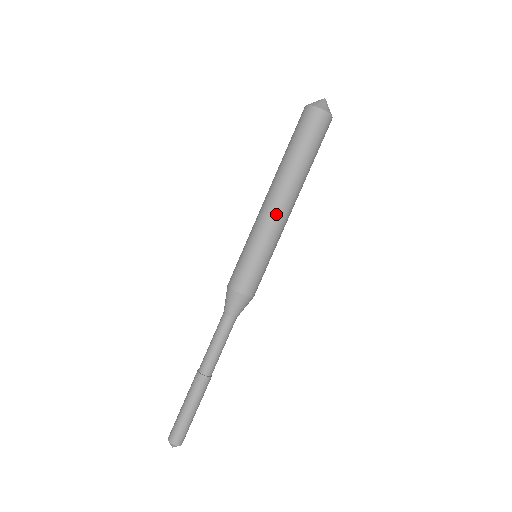
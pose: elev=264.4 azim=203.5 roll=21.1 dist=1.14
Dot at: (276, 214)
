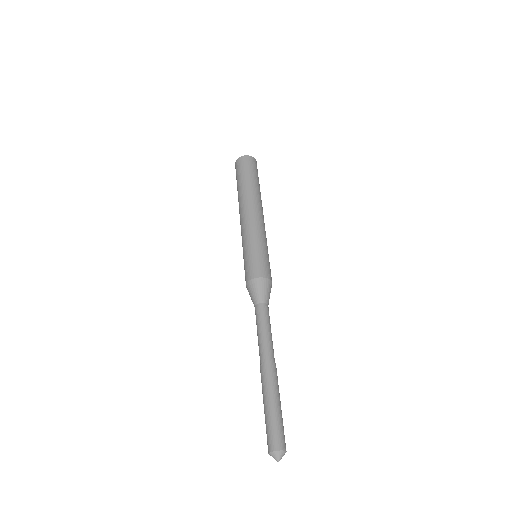
Dot at: (242, 221)
